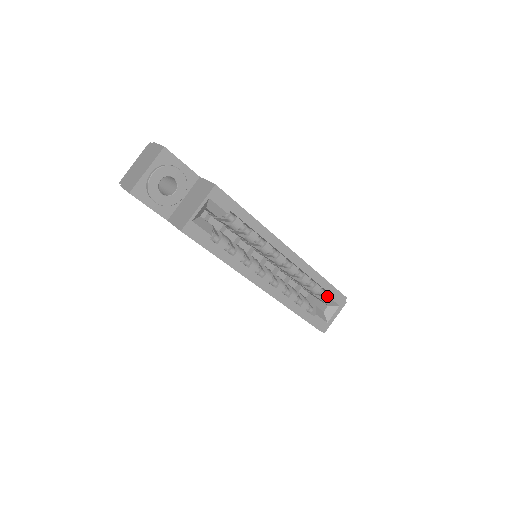
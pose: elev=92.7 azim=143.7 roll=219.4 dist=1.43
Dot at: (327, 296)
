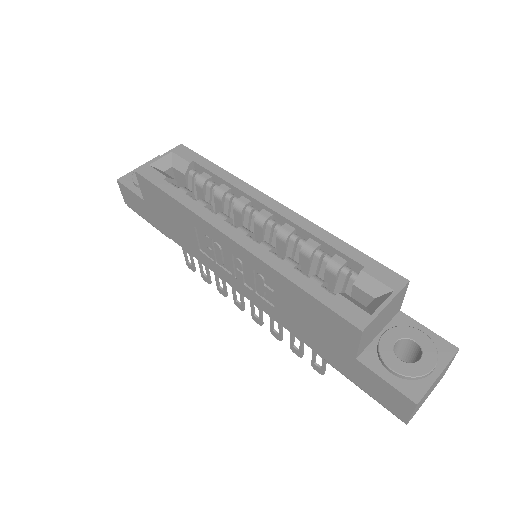
Dot at: (360, 272)
